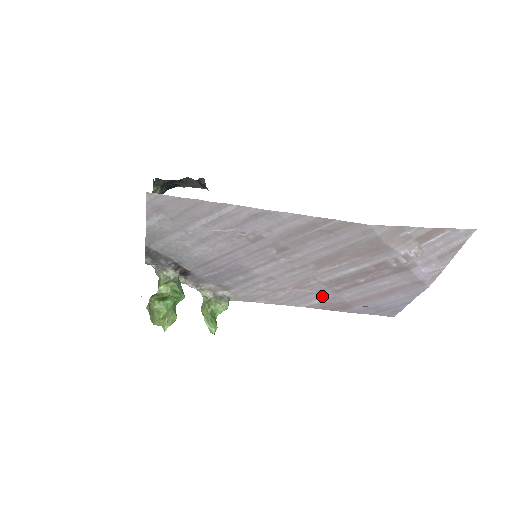
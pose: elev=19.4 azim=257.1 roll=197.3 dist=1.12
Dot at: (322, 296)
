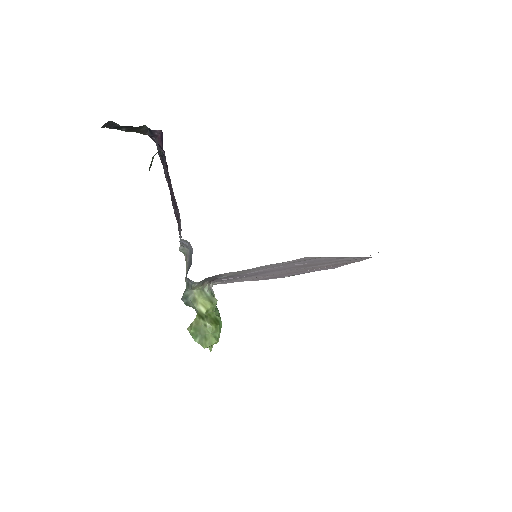
Dot at: occluded
